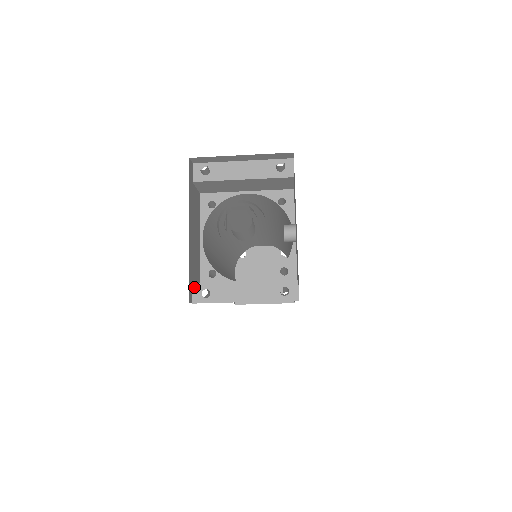
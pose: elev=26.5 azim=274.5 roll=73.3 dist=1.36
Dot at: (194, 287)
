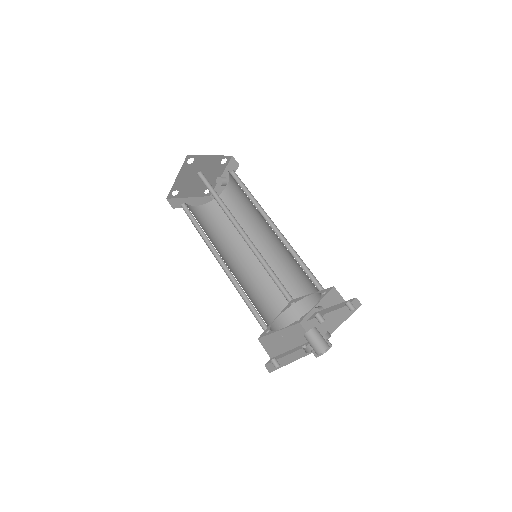
Dot at: (270, 360)
